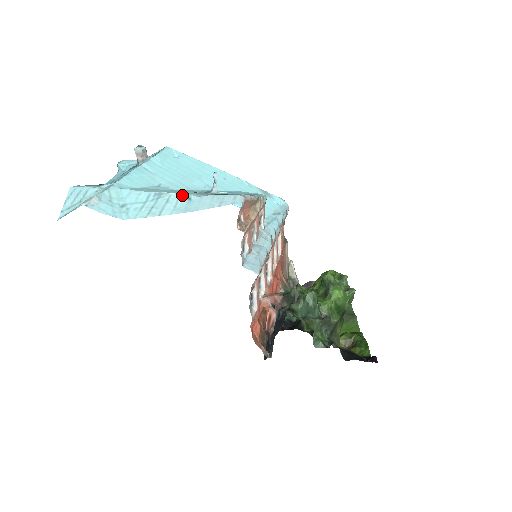
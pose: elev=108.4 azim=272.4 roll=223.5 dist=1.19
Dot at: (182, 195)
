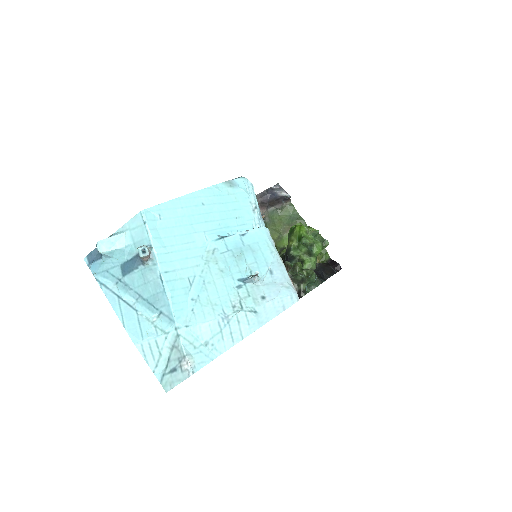
Dot at: (247, 311)
